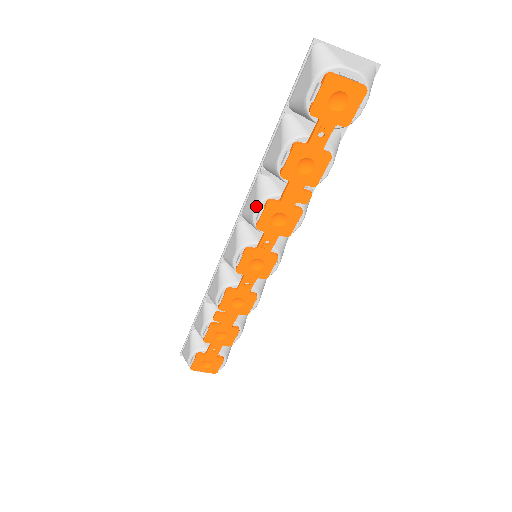
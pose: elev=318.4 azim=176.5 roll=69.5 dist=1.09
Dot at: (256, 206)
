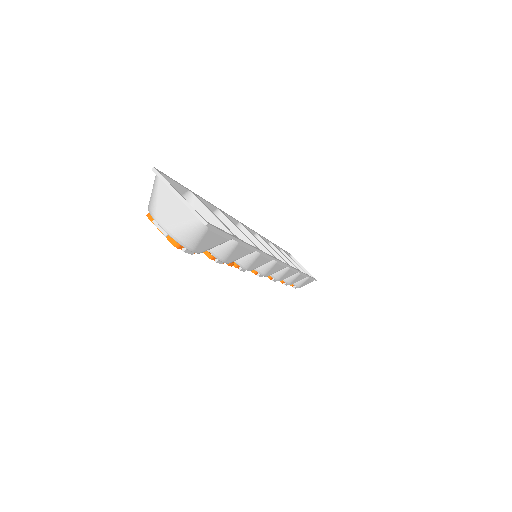
Dot at: occluded
